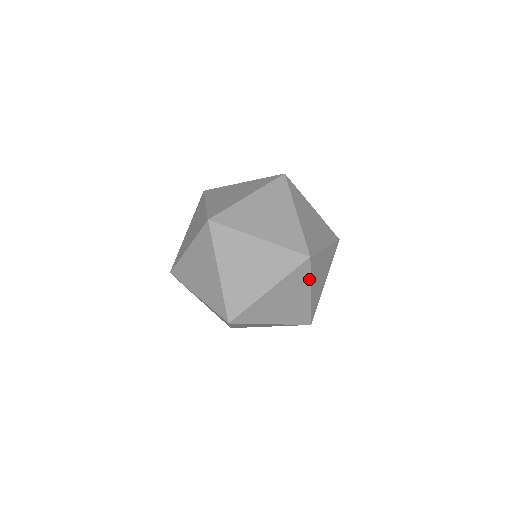
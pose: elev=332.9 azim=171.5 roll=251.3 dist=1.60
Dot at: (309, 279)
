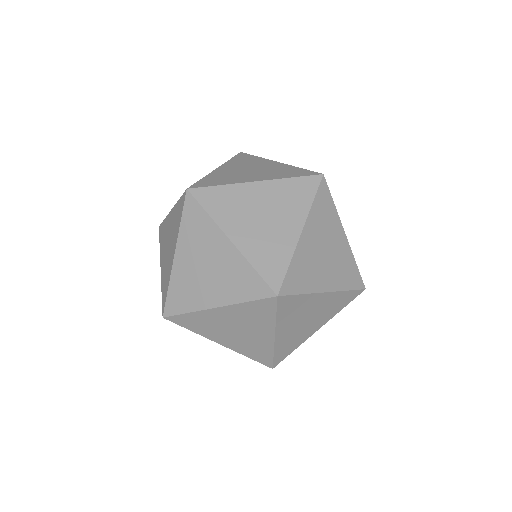
Dot at: (338, 312)
